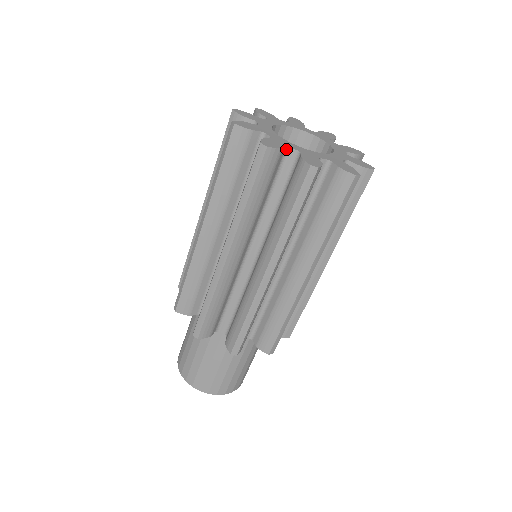
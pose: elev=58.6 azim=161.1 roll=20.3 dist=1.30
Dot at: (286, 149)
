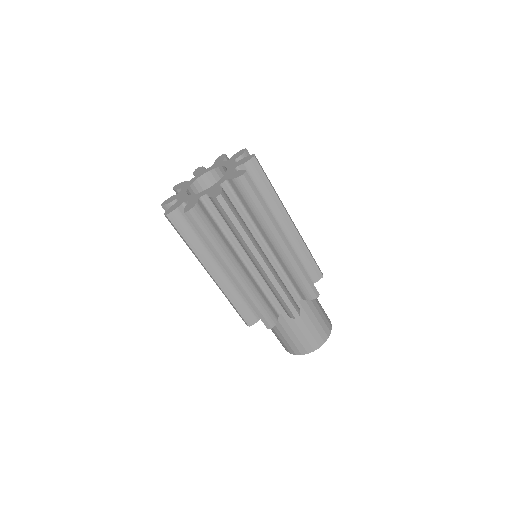
Dot at: occluded
